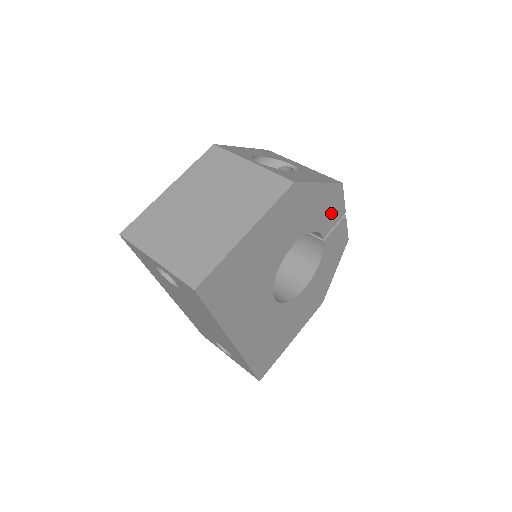
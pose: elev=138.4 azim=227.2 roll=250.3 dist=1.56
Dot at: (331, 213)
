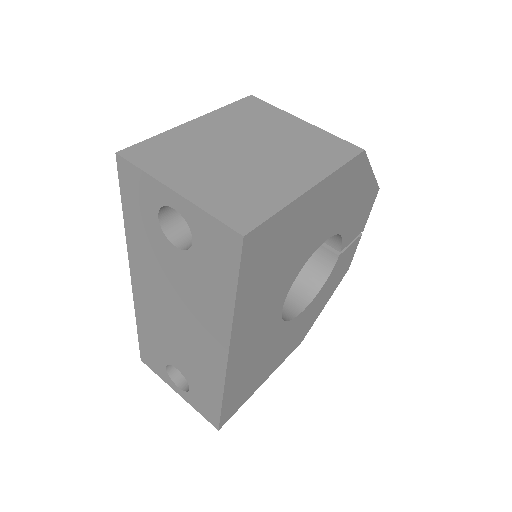
Dot at: (358, 222)
